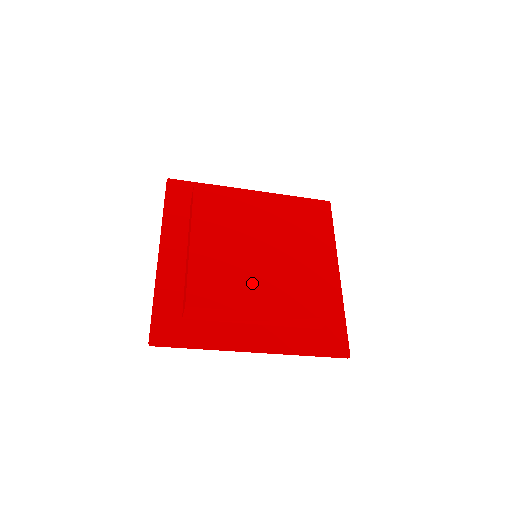
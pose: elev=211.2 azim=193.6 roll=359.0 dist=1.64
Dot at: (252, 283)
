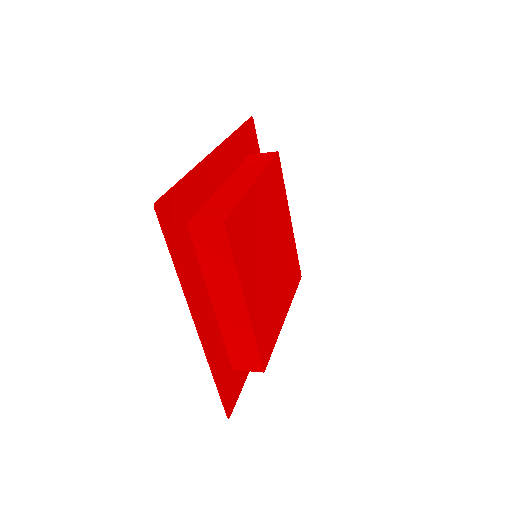
Dot at: (278, 298)
